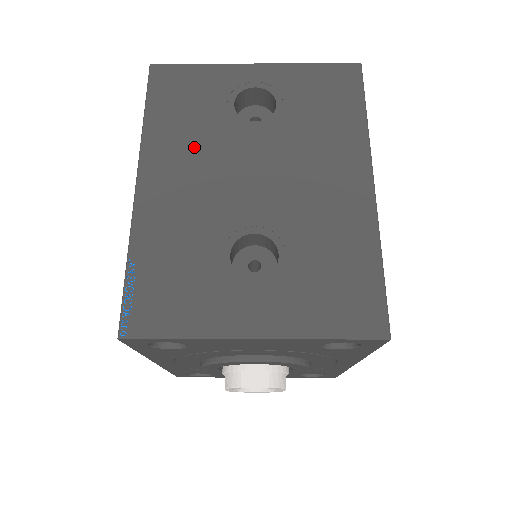
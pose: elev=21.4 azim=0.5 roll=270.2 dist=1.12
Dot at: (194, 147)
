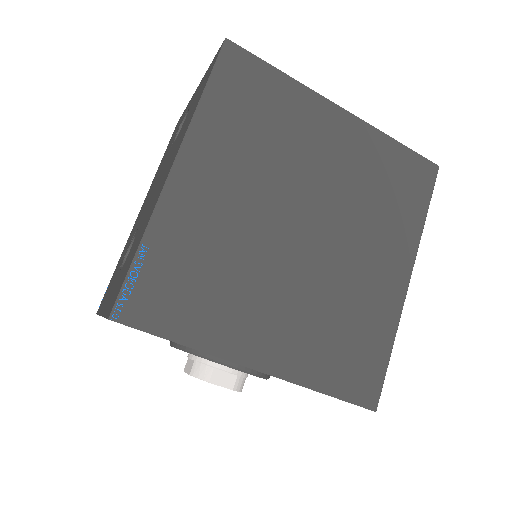
Dot at: (156, 177)
